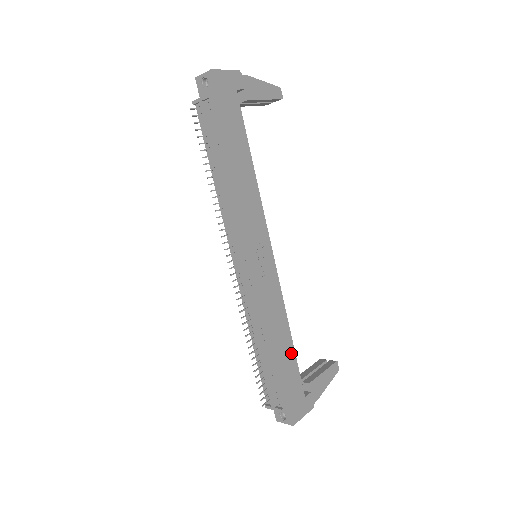
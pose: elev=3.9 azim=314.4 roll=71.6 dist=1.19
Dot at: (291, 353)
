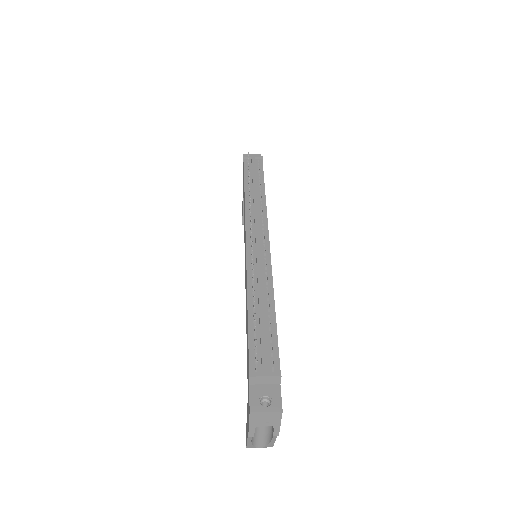
Dot at: occluded
